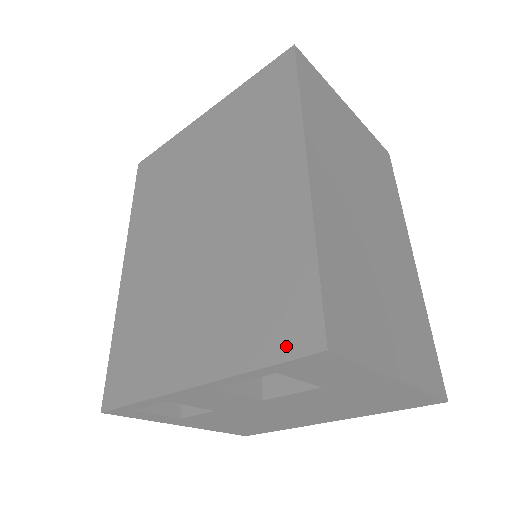
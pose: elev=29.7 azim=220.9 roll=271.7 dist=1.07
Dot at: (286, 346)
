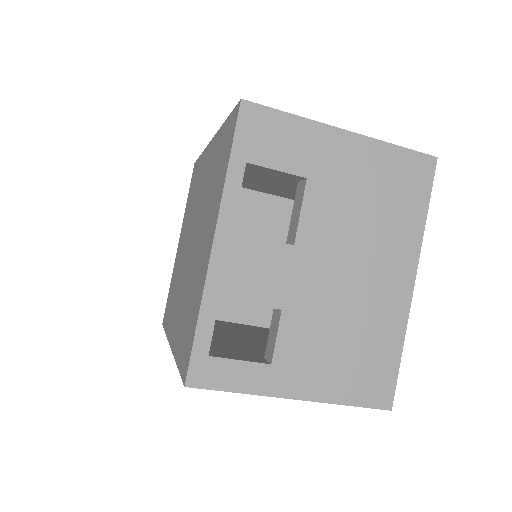
Dot at: (231, 137)
